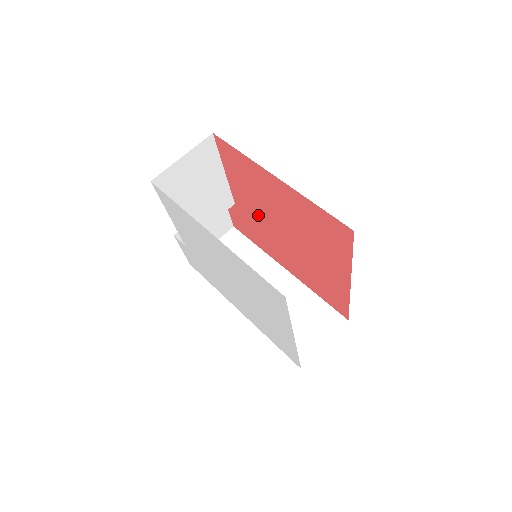
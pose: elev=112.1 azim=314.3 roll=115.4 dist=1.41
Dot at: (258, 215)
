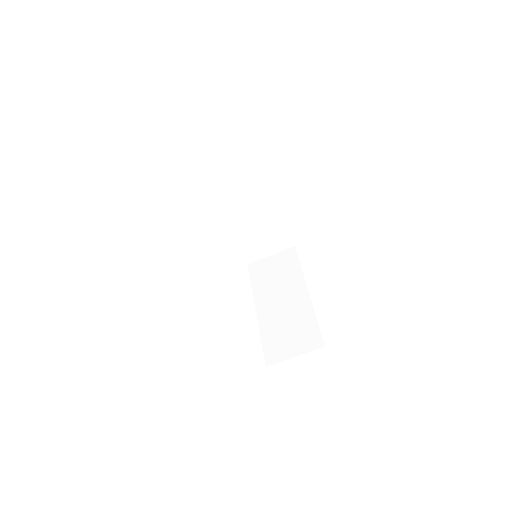
Dot at: occluded
